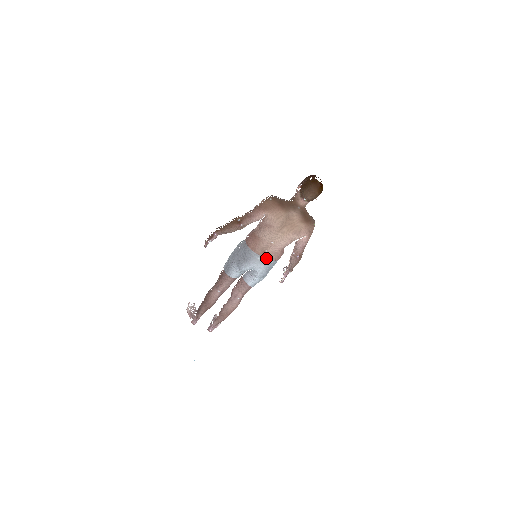
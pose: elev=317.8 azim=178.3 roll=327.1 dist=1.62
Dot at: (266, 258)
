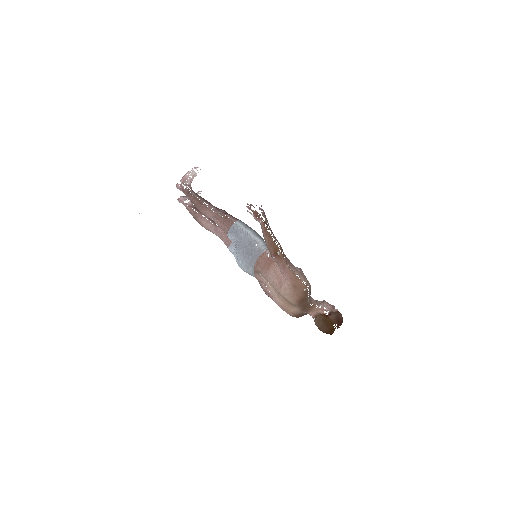
Dot at: (254, 273)
